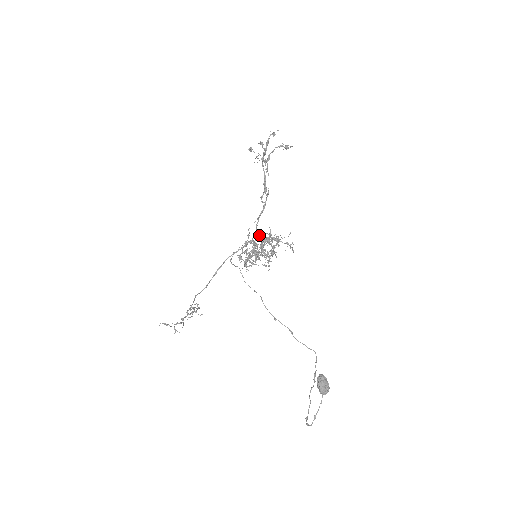
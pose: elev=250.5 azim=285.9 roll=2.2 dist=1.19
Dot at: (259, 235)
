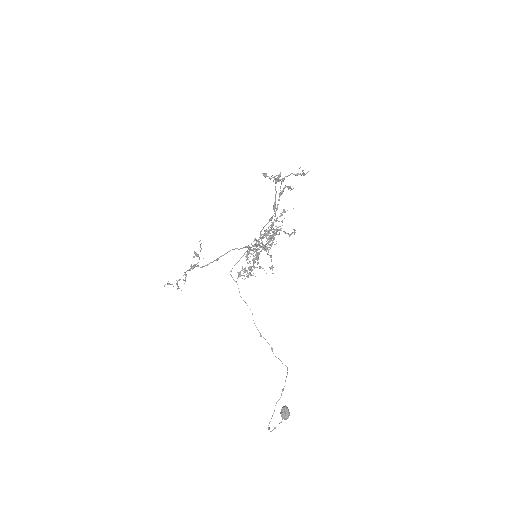
Dot at: (262, 238)
